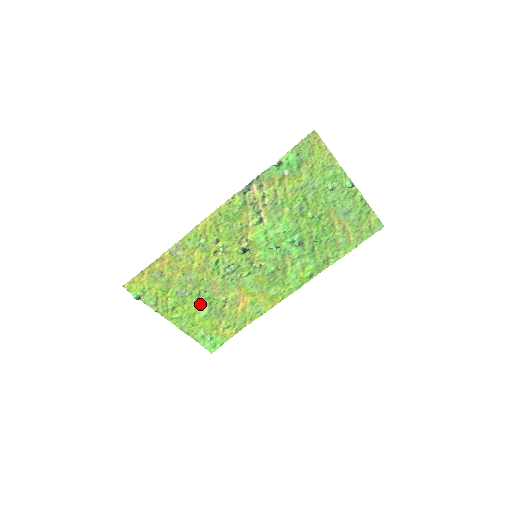
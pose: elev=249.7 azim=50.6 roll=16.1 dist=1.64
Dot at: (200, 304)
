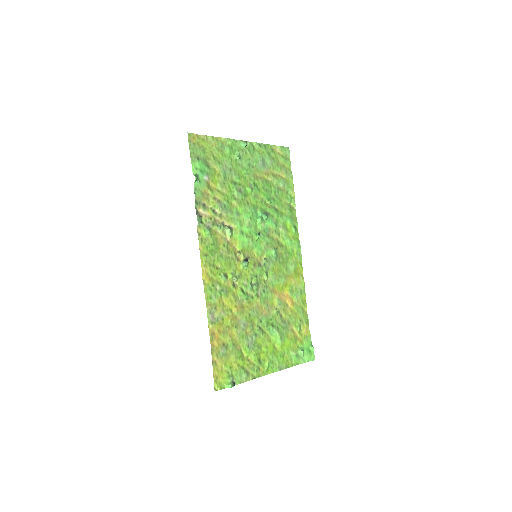
Dot at: (268, 335)
